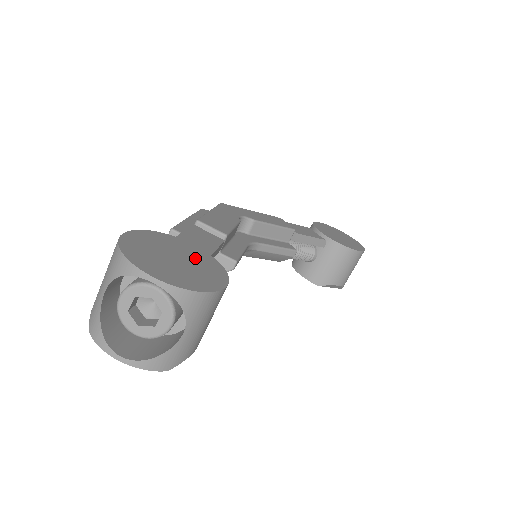
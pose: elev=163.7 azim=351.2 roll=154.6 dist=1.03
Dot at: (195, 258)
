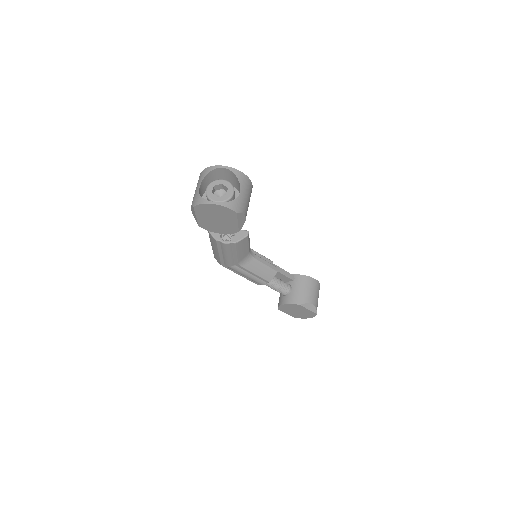
Dot at: occluded
